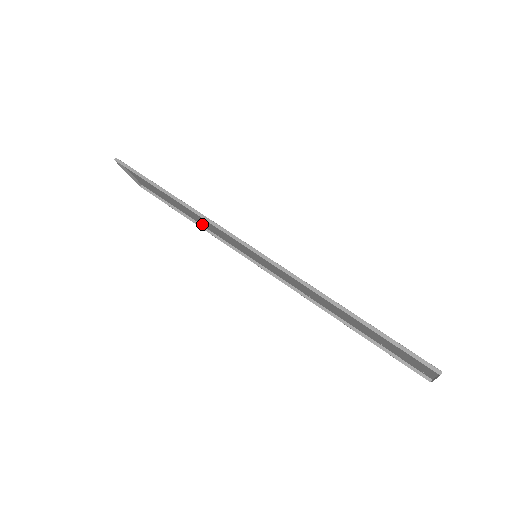
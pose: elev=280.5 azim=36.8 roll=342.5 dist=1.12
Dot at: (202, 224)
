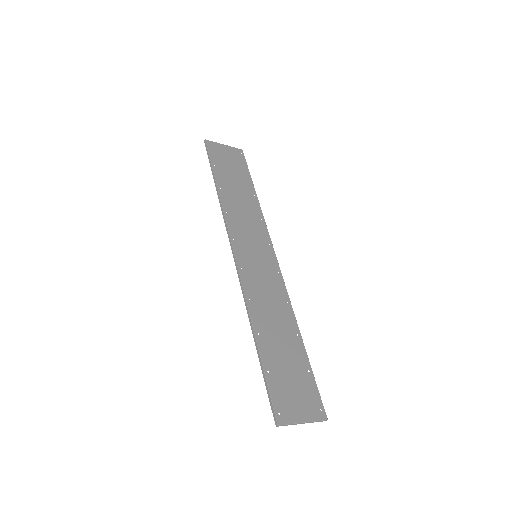
Dot at: (256, 204)
